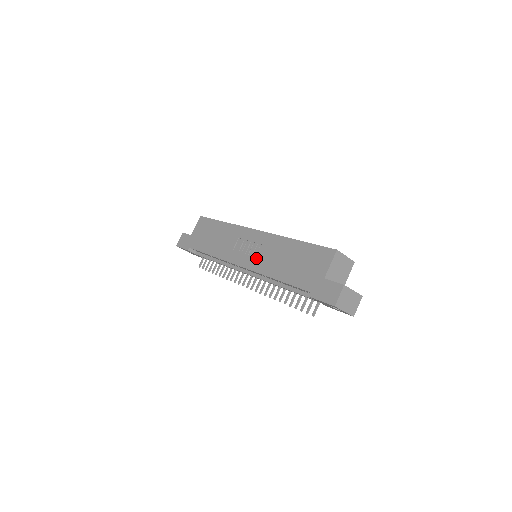
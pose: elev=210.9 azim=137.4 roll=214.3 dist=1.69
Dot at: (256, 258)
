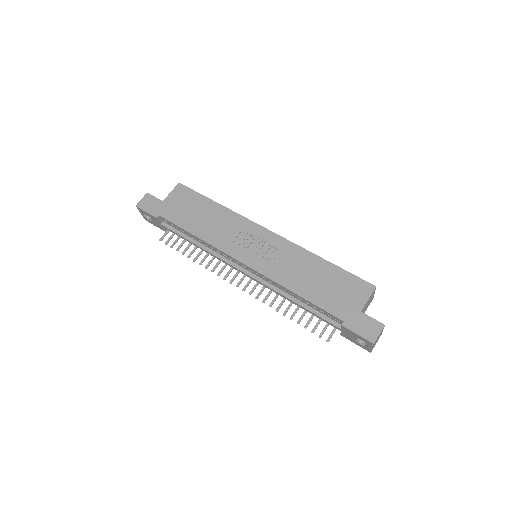
Dot at: (269, 262)
